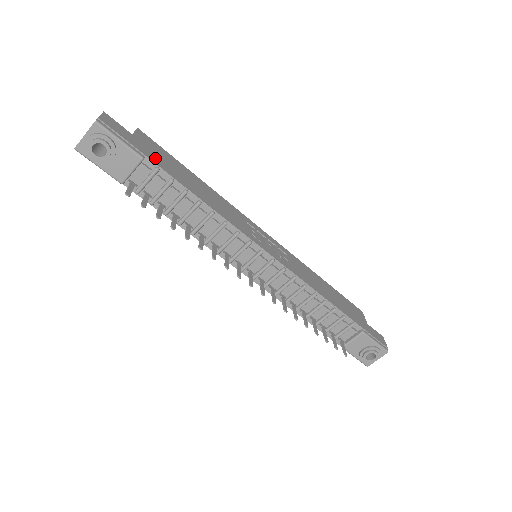
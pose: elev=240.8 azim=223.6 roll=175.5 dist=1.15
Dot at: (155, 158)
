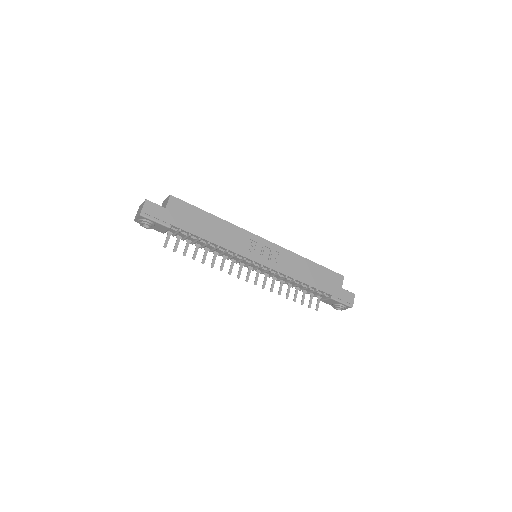
Dot at: (179, 222)
